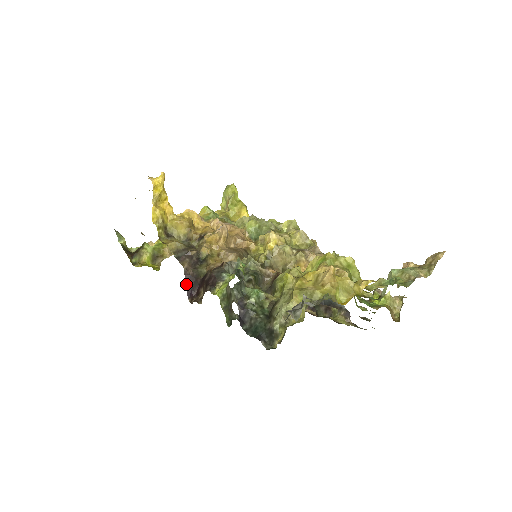
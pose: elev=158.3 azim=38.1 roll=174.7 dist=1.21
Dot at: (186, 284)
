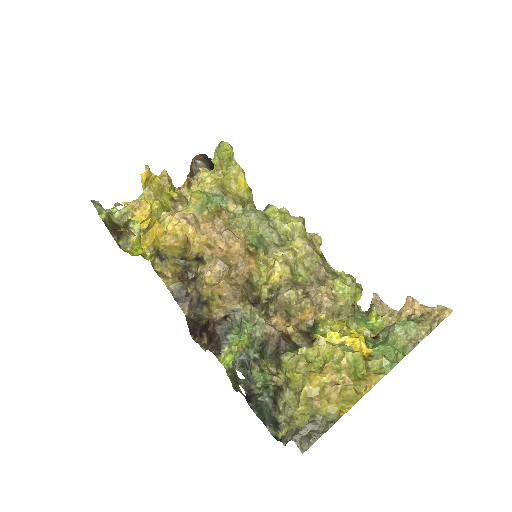
Dot at: (188, 326)
